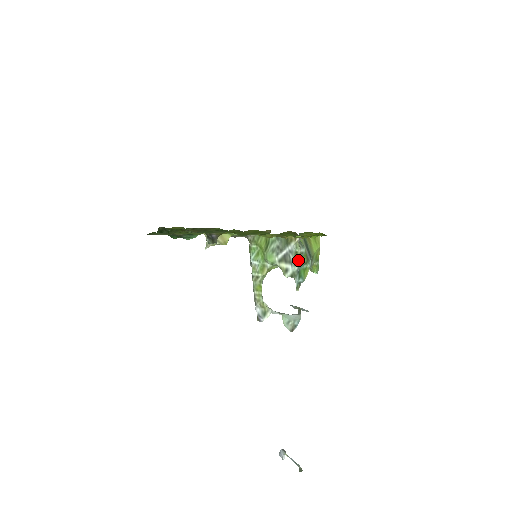
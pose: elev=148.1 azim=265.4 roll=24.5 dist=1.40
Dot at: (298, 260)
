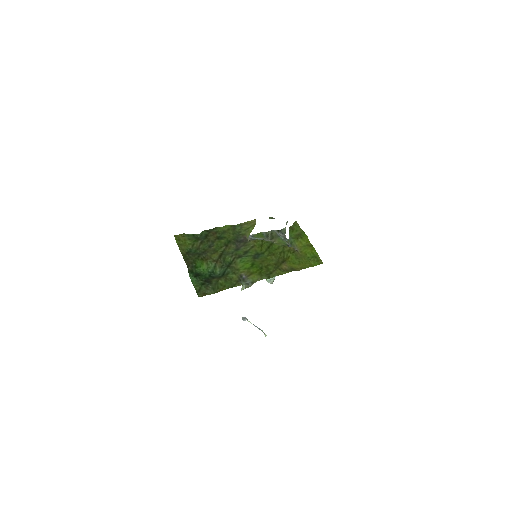
Dot at: occluded
